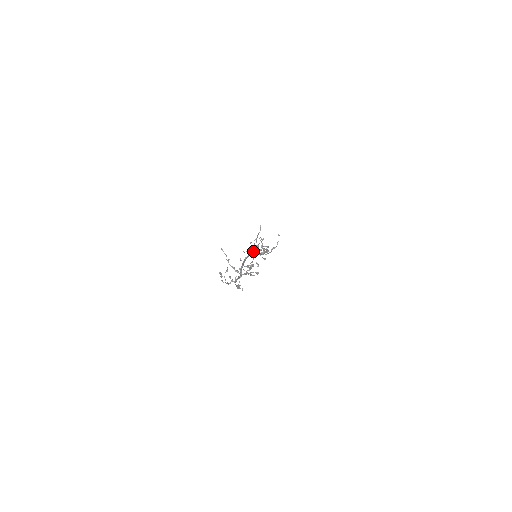
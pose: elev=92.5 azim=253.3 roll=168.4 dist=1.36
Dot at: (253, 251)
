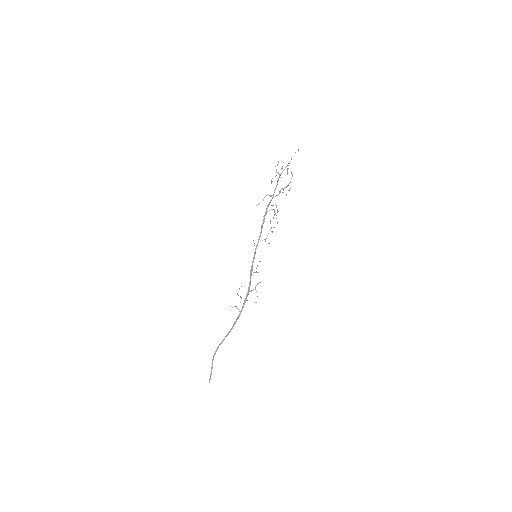
Dot at: (262, 240)
